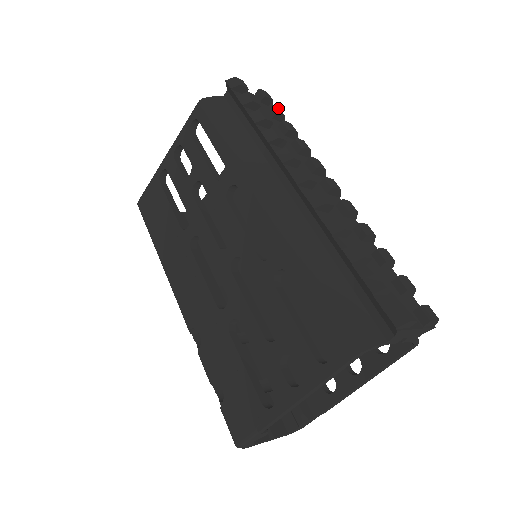
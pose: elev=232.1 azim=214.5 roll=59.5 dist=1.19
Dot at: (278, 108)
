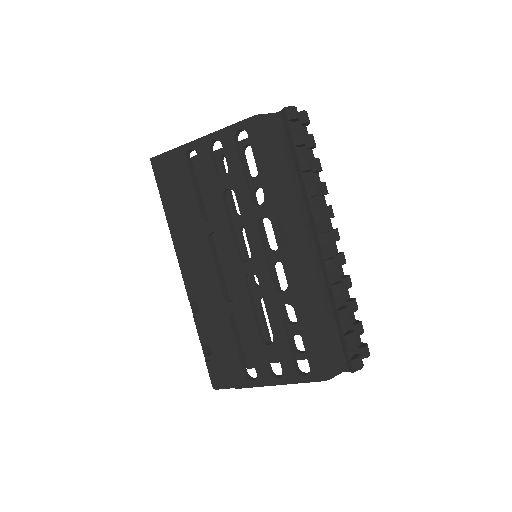
Dot at: (313, 137)
